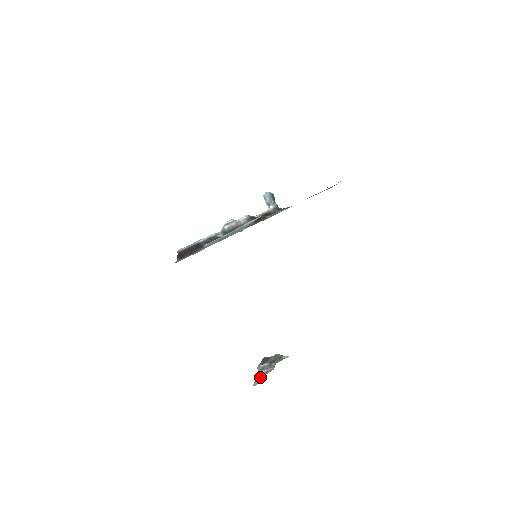
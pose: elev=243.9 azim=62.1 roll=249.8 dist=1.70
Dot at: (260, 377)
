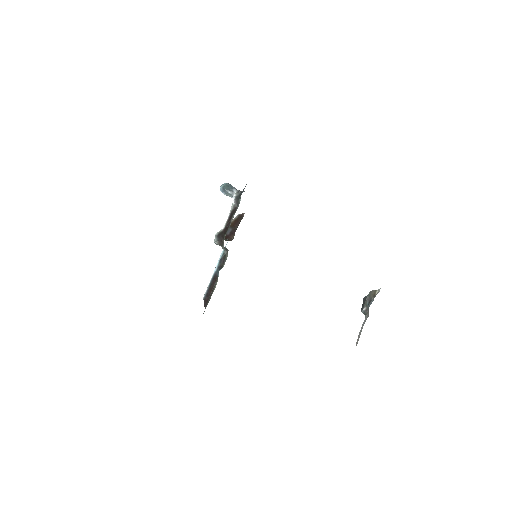
Dot at: (361, 330)
